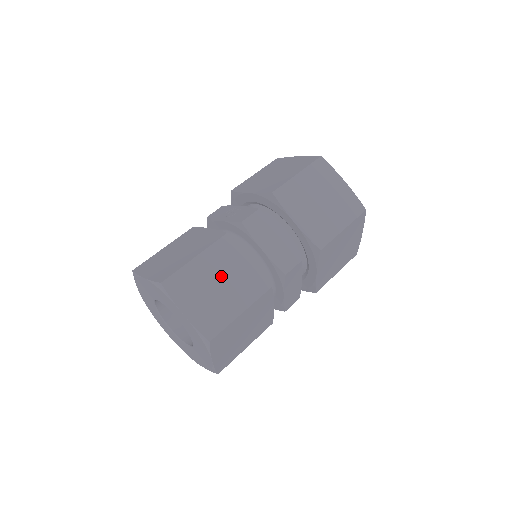
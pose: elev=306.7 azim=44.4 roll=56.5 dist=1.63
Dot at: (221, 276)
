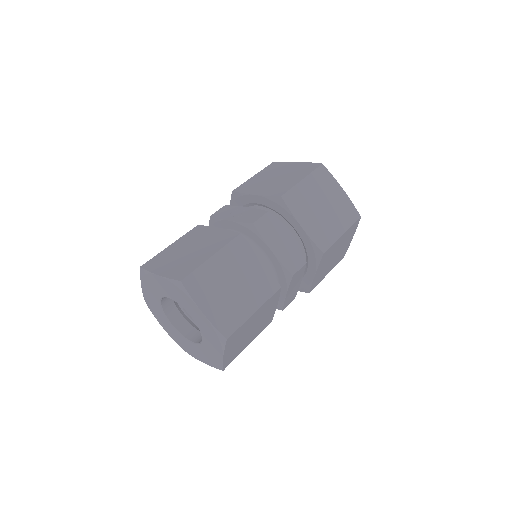
Dot at: (236, 275)
